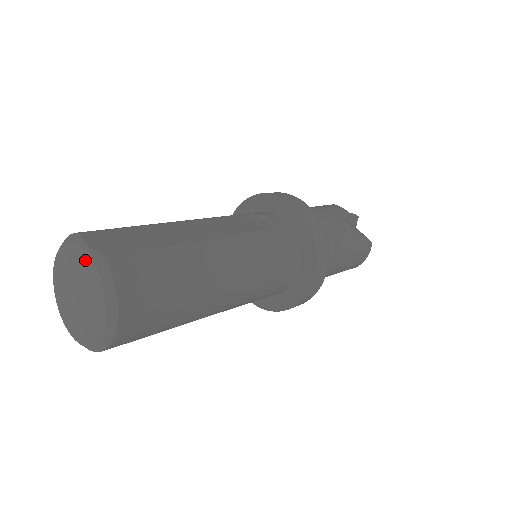
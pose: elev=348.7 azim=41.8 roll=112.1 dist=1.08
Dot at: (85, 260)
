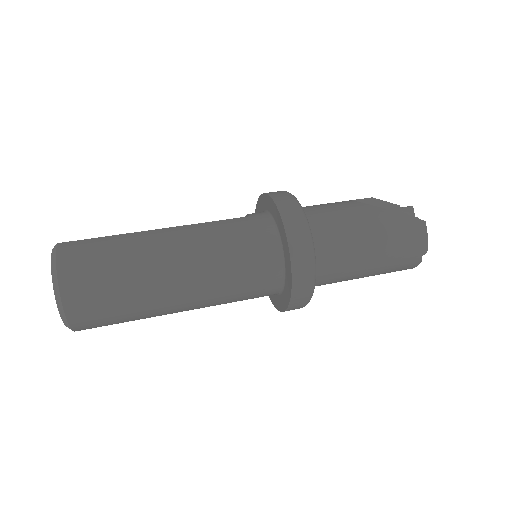
Dot at: occluded
